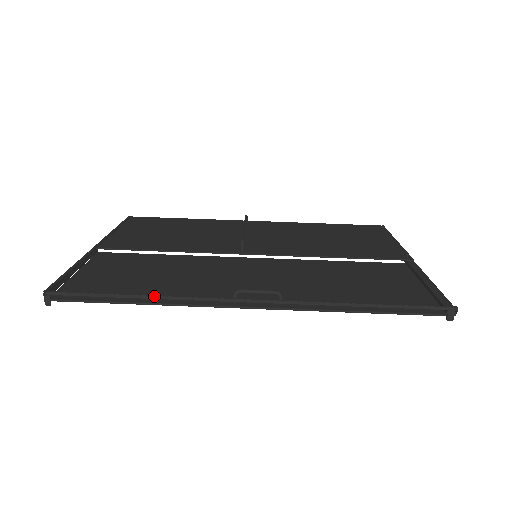
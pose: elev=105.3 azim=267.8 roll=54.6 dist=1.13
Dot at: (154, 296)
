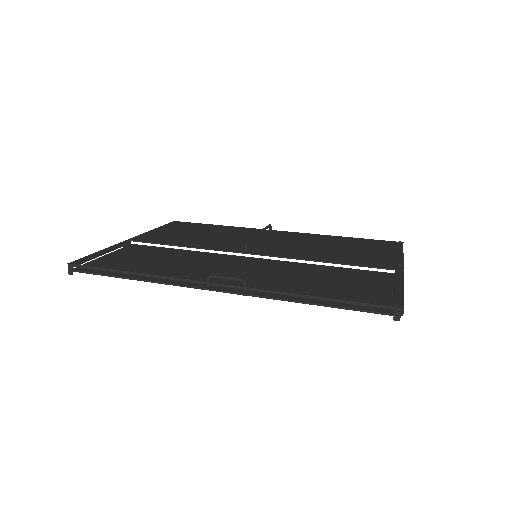
Dot at: (144, 274)
